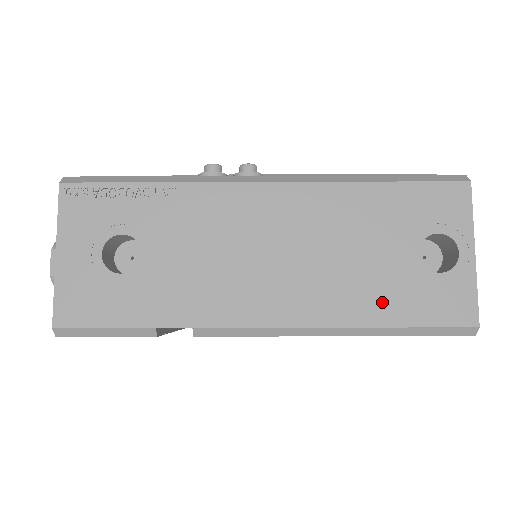
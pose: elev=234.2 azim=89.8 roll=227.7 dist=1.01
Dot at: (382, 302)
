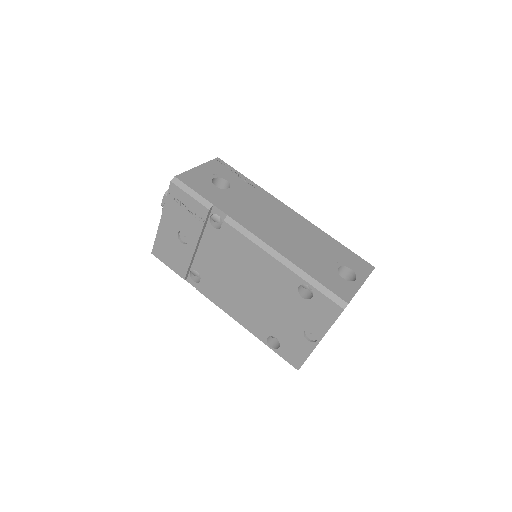
Dot at: (312, 267)
